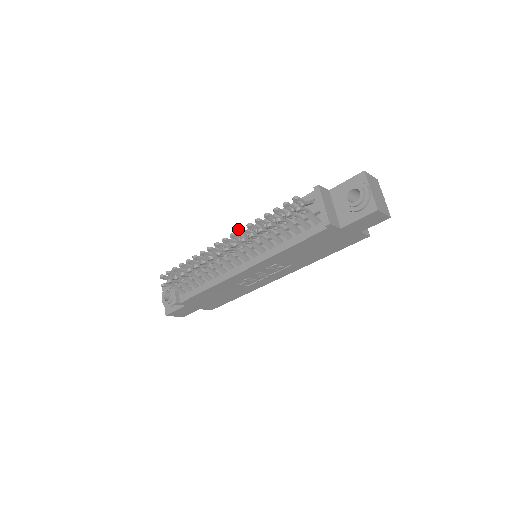
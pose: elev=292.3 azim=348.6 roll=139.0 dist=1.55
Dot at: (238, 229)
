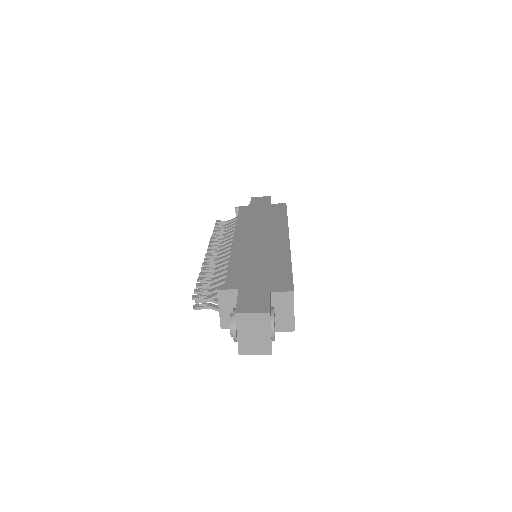
Dot at: occluded
